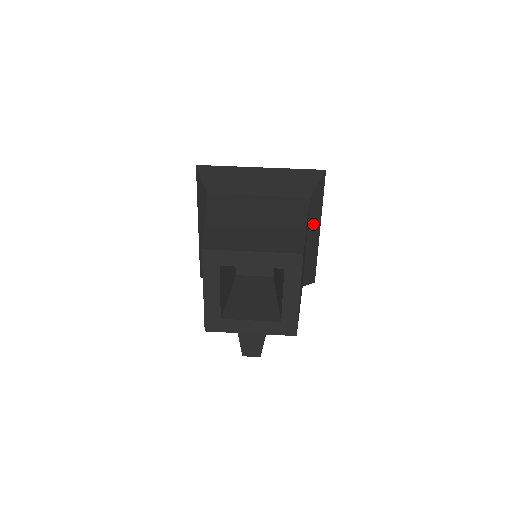
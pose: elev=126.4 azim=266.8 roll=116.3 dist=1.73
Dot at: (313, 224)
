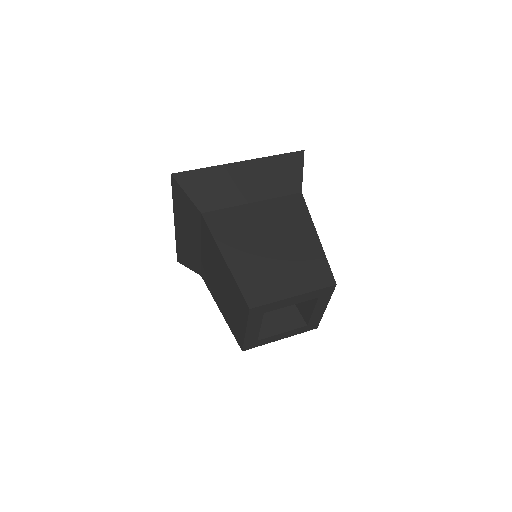
Dot at: occluded
